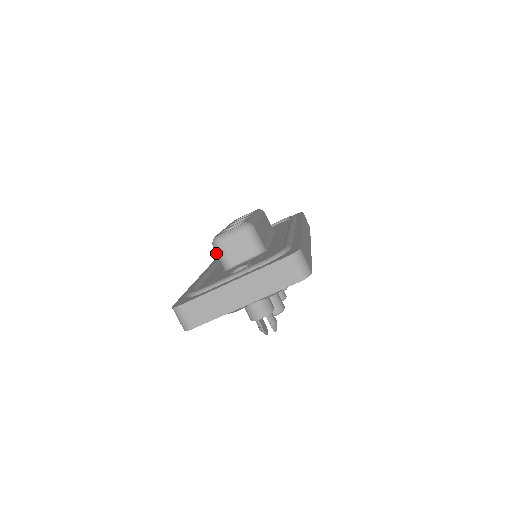
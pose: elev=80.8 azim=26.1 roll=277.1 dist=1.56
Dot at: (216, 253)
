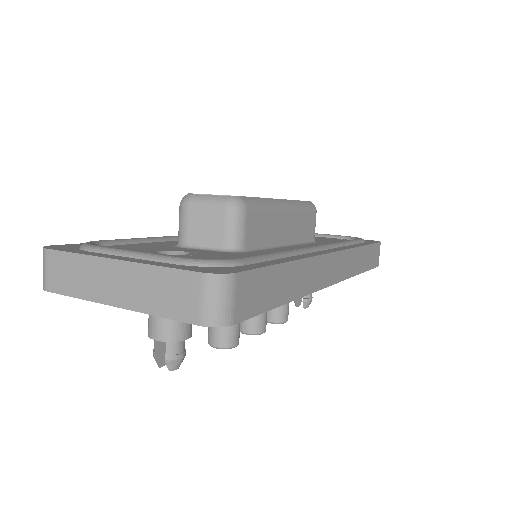
Dot at: (179, 215)
